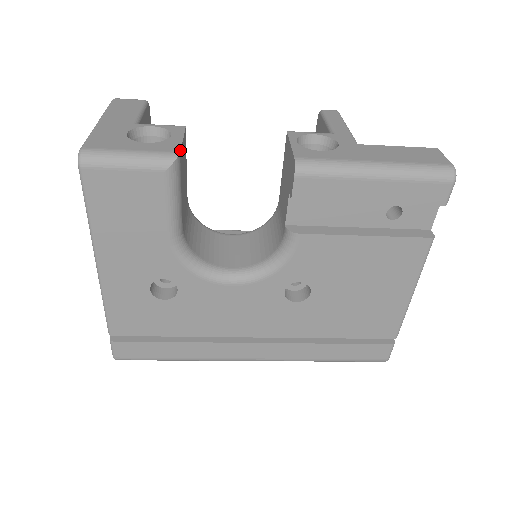
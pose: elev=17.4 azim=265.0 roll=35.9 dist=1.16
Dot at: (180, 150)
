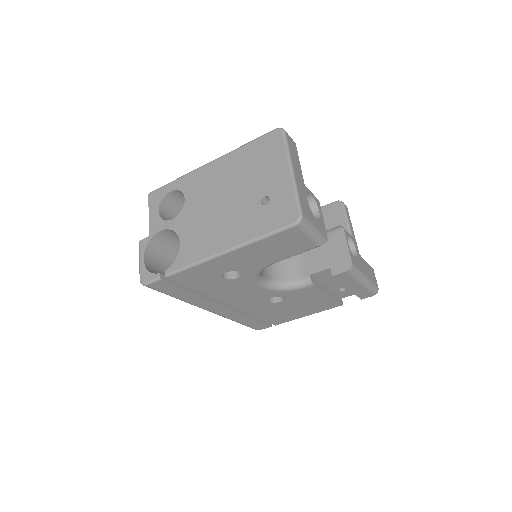
Dot at: occluded
